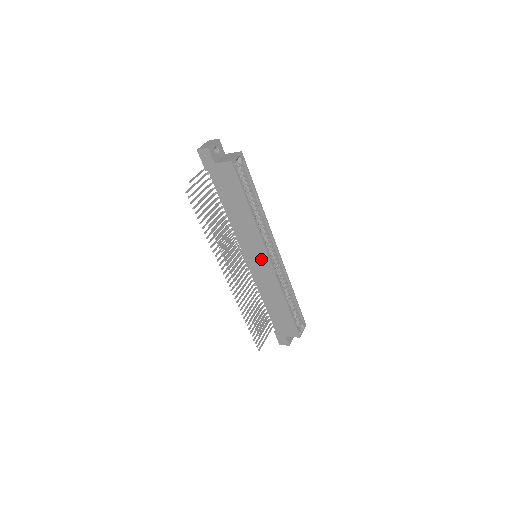
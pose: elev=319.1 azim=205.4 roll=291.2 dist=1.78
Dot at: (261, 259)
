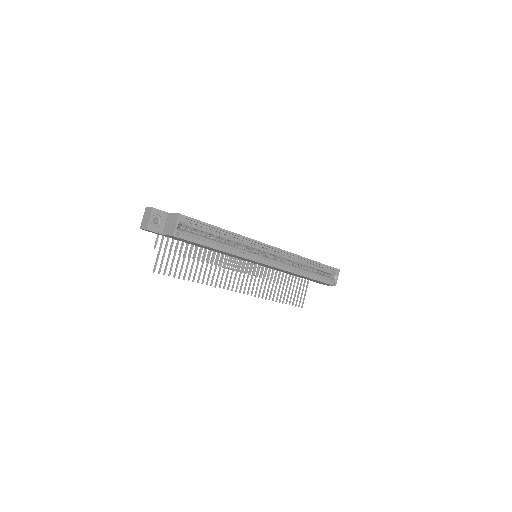
Dot at: occluded
